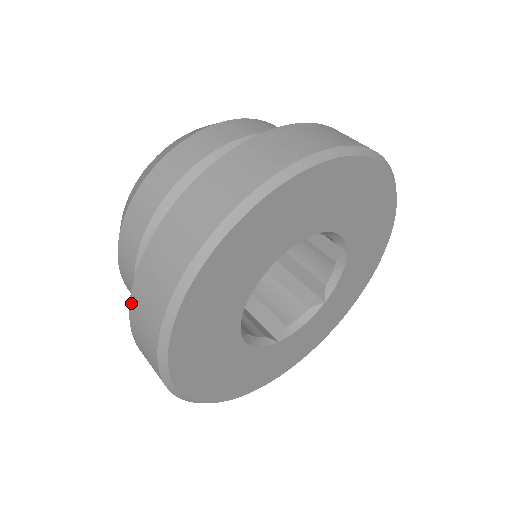
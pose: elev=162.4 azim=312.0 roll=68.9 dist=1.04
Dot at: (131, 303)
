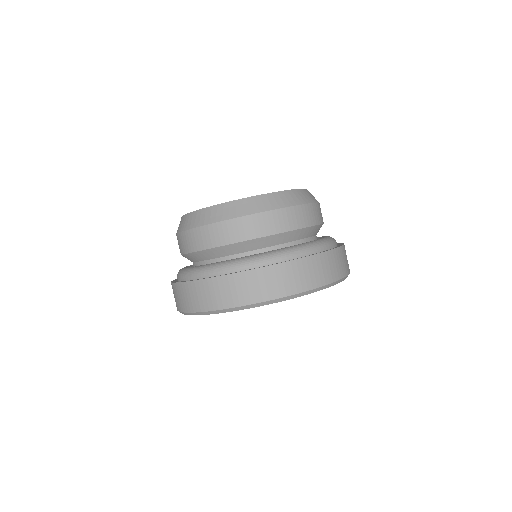
Dot at: occluded
